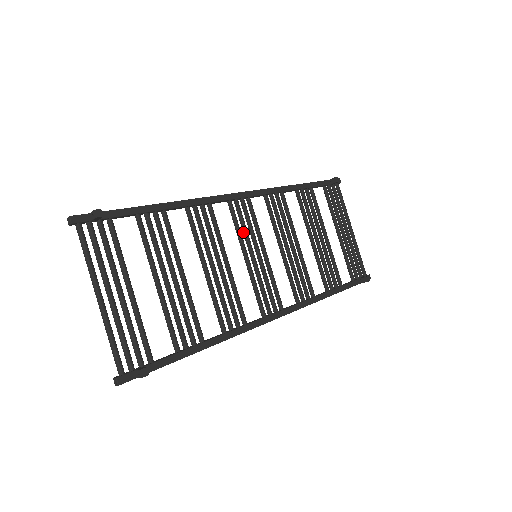
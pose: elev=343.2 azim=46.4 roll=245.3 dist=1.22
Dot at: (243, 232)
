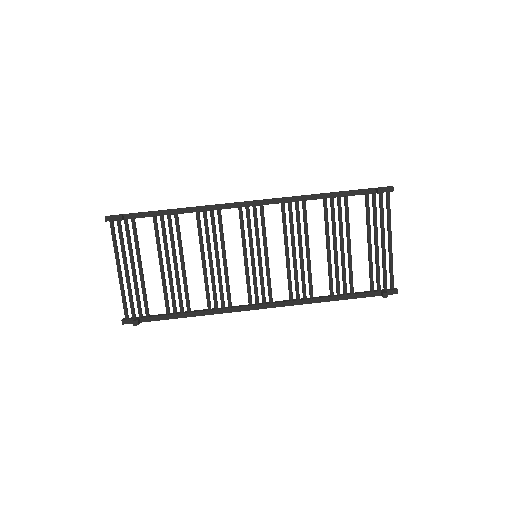
Dot at: (248, 235)
